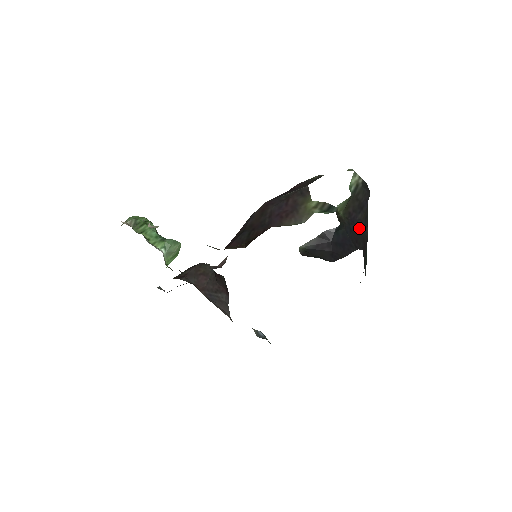
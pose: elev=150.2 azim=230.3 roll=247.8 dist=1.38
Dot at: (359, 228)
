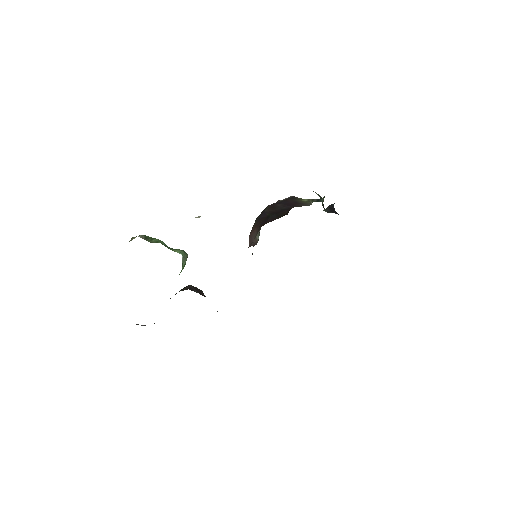
Dot at: occluded
